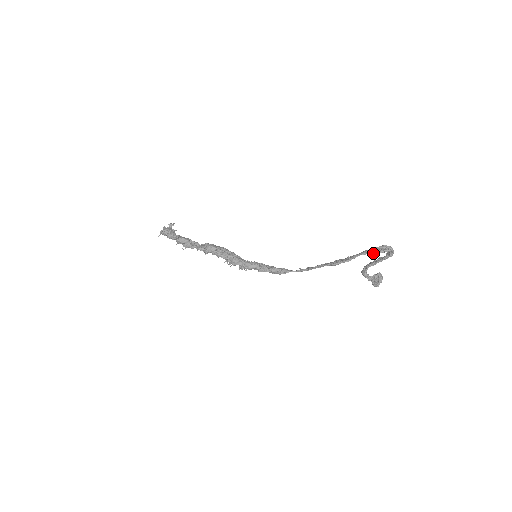
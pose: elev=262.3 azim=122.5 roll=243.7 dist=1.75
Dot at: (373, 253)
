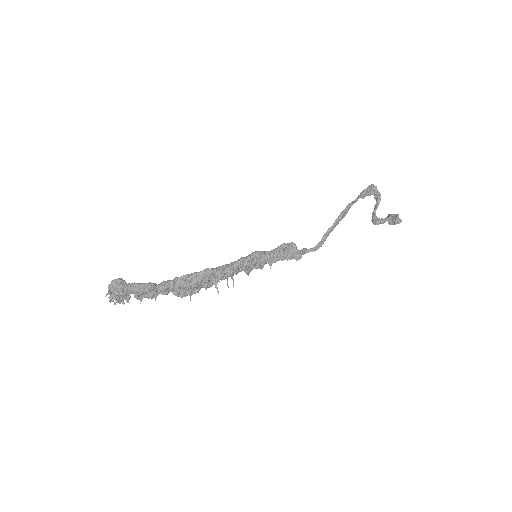
Dot at: (363, 192)
